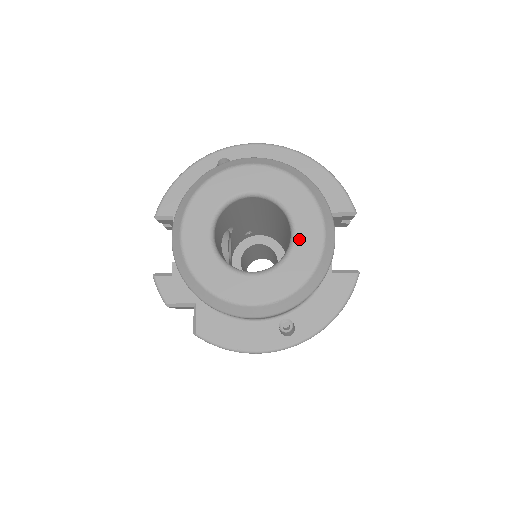
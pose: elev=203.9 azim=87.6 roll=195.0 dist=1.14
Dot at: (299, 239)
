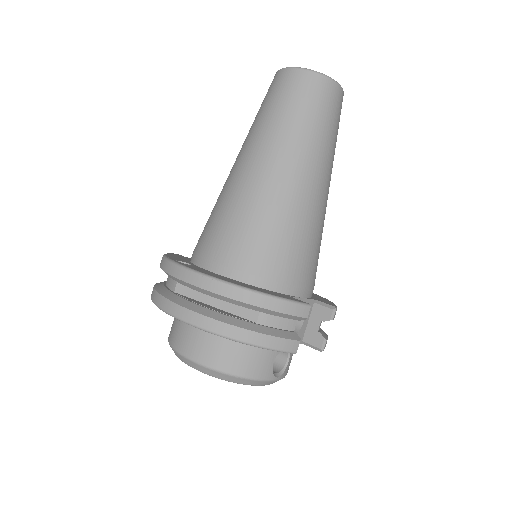
Dot at: occluded
